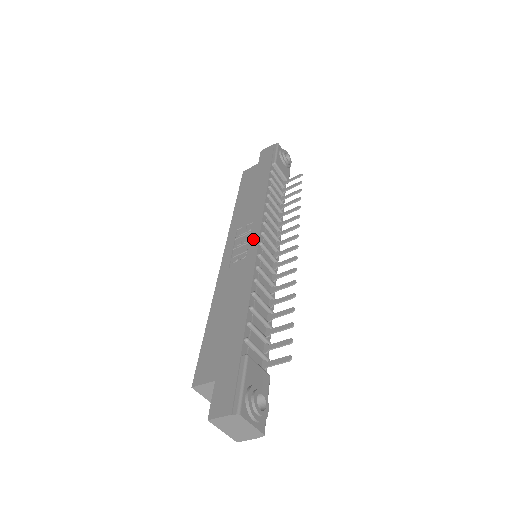
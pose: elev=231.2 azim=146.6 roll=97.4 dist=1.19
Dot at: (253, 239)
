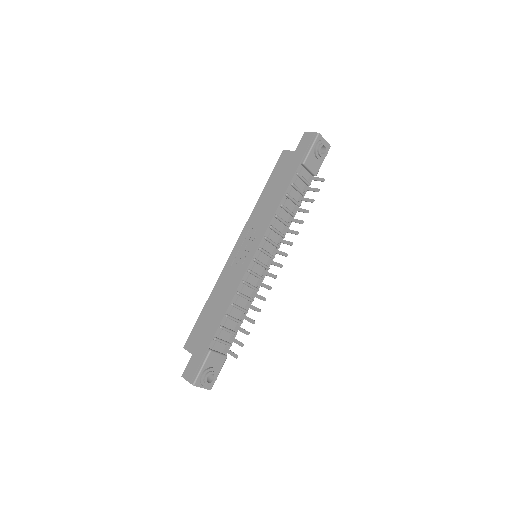
Dot at: (252, 251)
